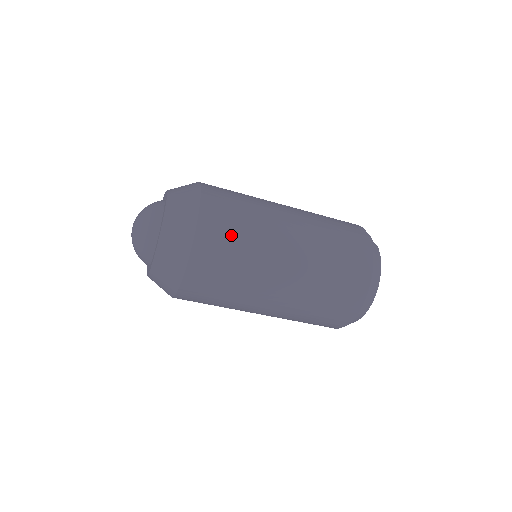
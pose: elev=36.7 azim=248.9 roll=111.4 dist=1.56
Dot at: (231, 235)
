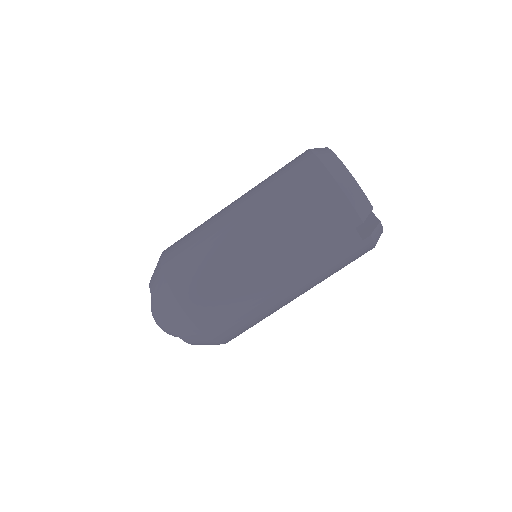
Dot at: occluded
